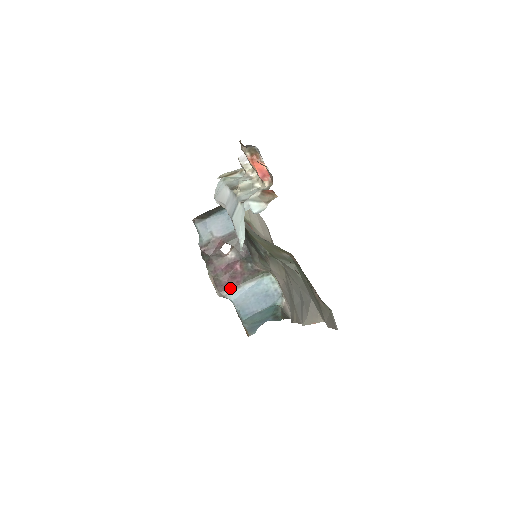
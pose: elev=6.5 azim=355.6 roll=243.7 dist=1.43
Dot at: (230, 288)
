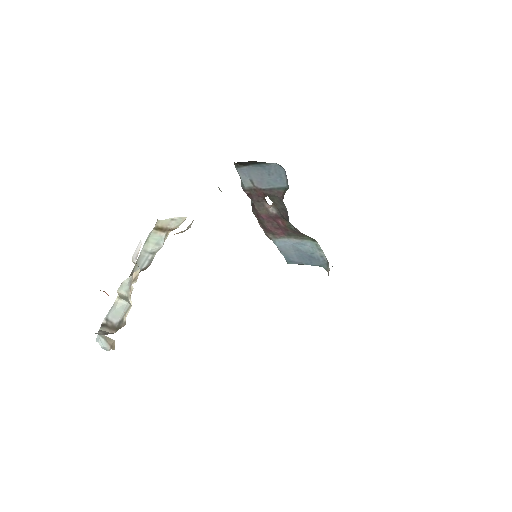
Dot at: (275, 234)
